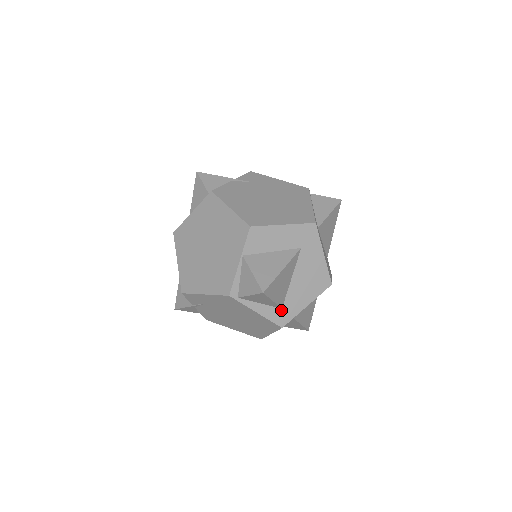
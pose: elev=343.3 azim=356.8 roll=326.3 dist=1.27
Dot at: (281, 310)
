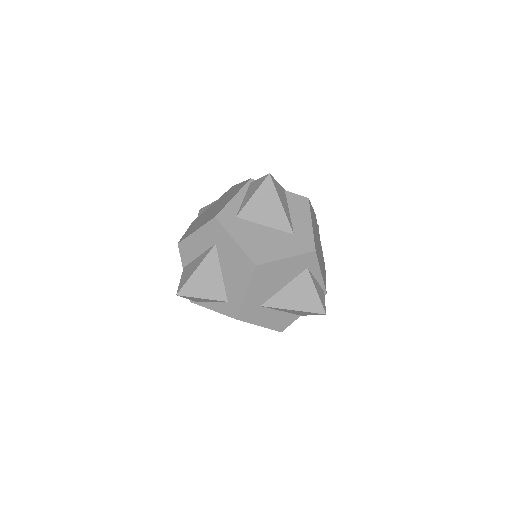
Dot at: (228, 303)
